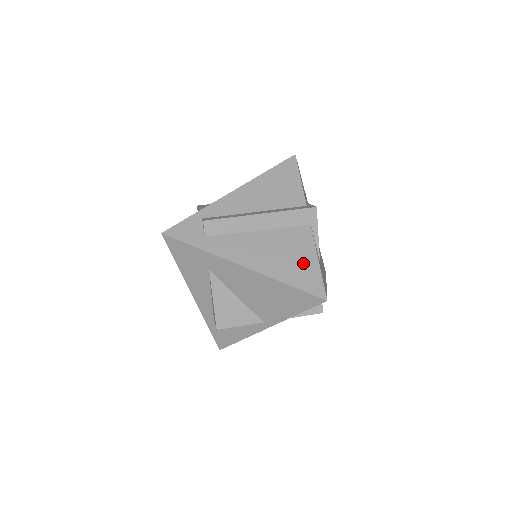
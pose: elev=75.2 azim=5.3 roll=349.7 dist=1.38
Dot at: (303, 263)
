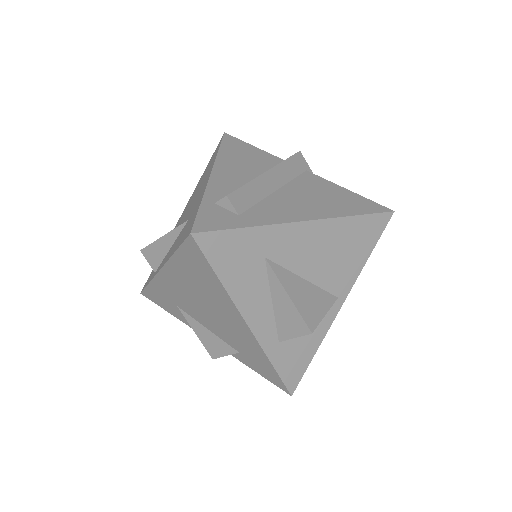
Dot at: (342, 196)
